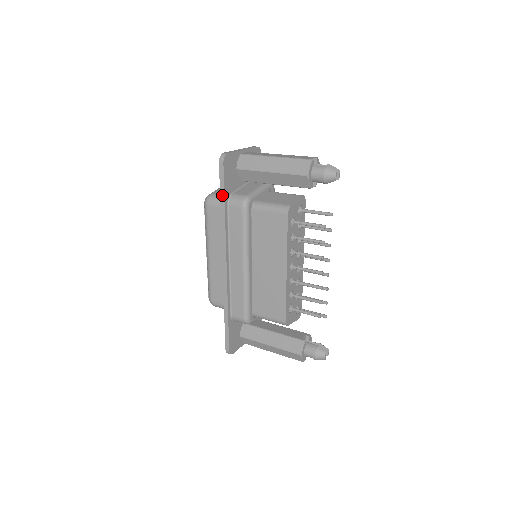
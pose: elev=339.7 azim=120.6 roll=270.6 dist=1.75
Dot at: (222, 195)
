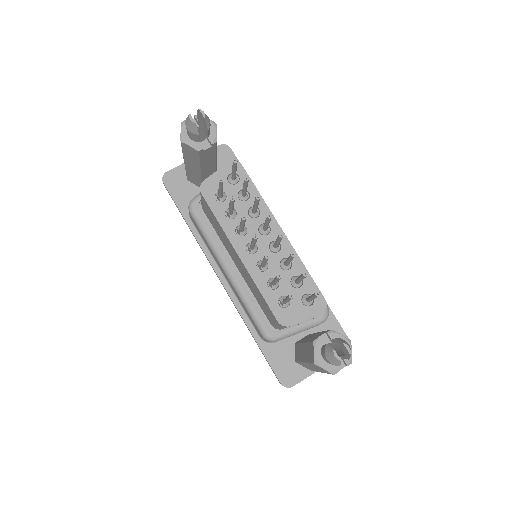
Dot at: (180, 212)
